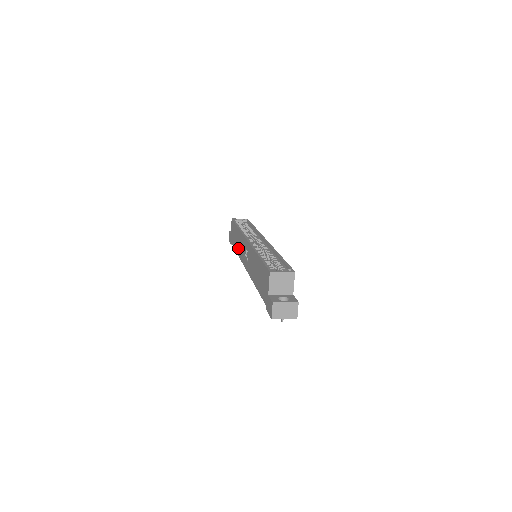
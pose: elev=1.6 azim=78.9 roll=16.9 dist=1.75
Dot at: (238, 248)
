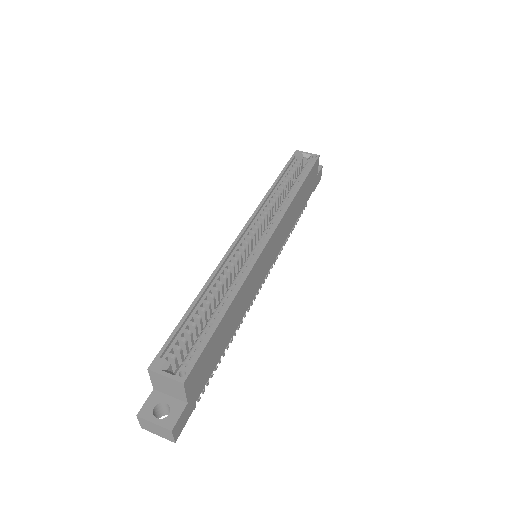
Dot at: occluded
